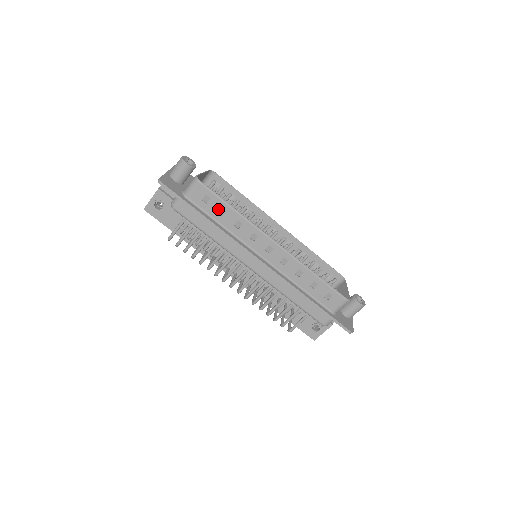
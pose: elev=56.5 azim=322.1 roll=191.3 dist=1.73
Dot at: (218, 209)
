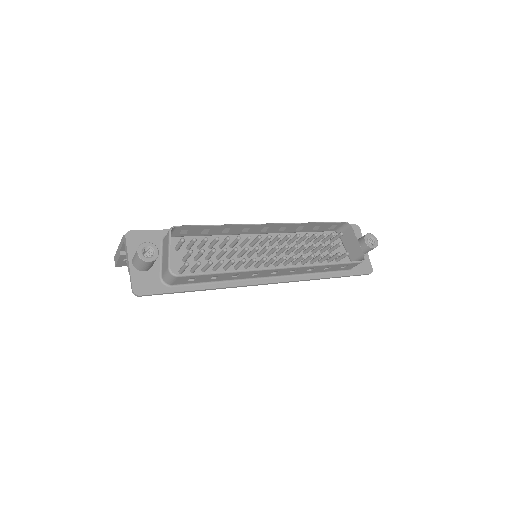
Dot at: (209, 278)
